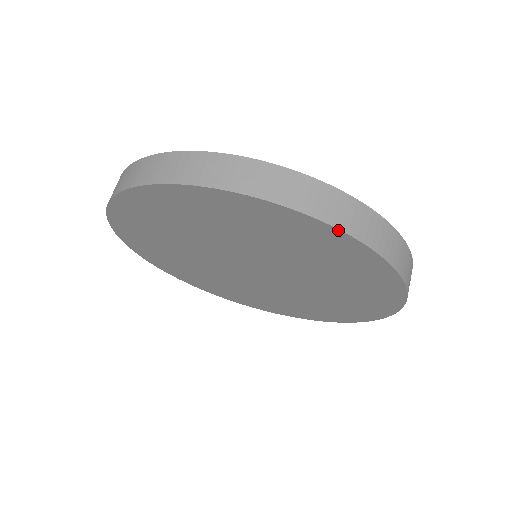
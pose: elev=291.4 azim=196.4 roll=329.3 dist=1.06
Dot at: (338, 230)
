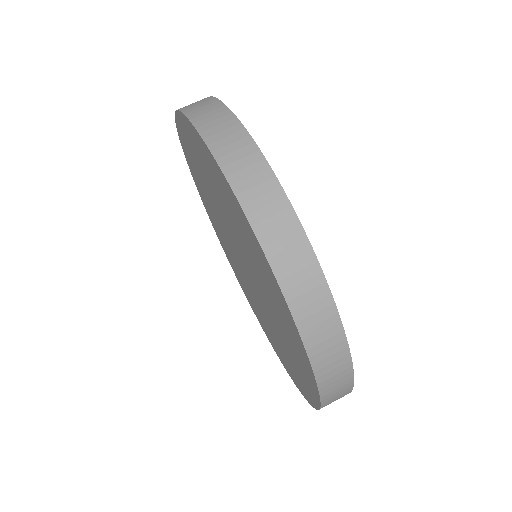
Dot at: (266, 258)
